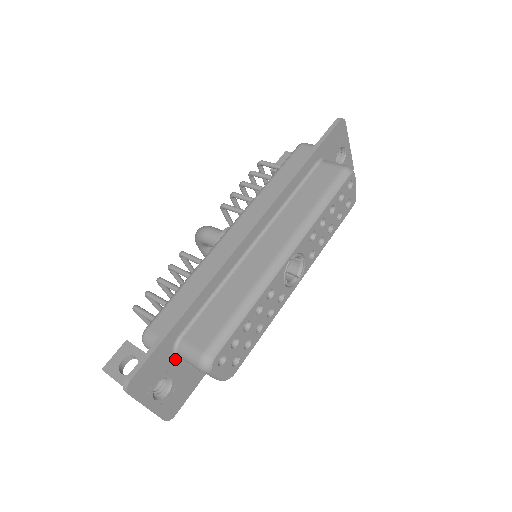
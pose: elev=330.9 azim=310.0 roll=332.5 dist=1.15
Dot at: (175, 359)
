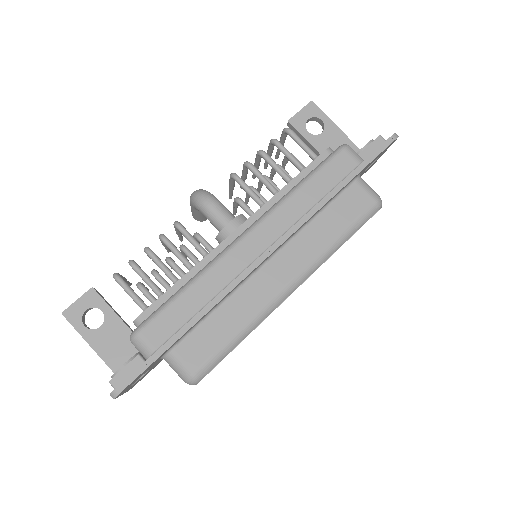
Dot at: (159, 359)
